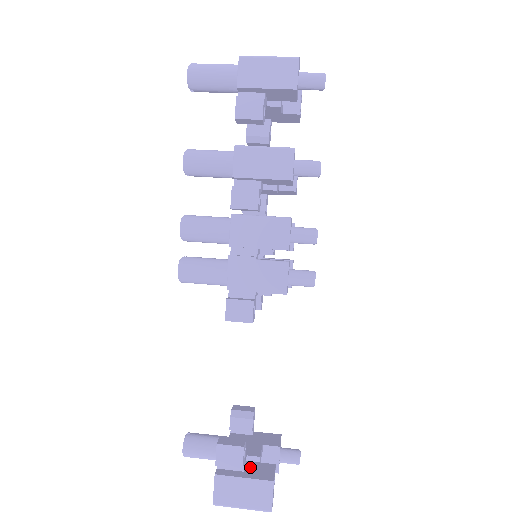
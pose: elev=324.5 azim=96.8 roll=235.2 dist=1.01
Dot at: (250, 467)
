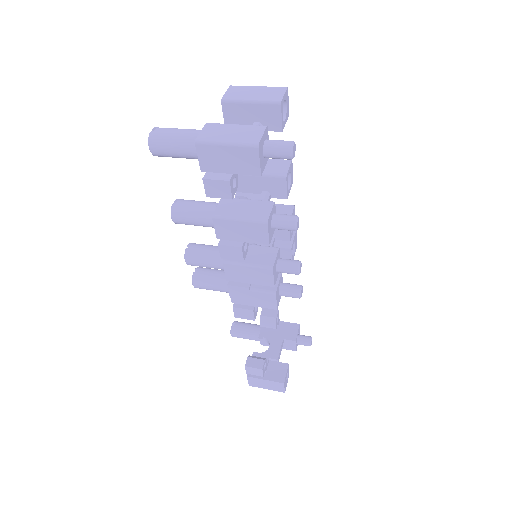
Dot at: (271, 368)
